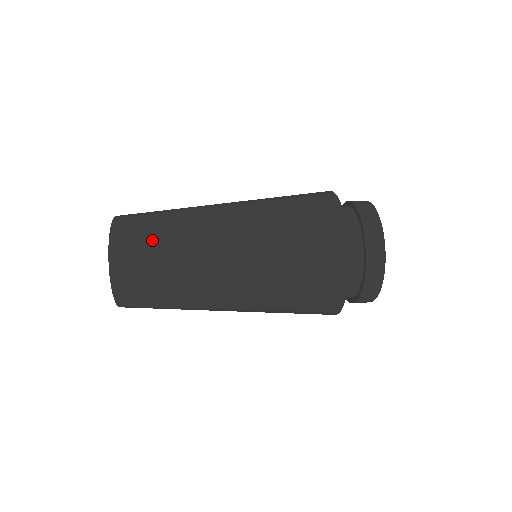
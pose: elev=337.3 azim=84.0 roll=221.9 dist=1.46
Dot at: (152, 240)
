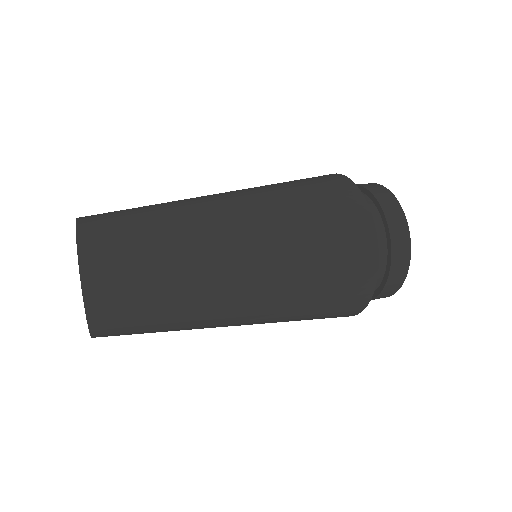
Dot at: (142, 279)
